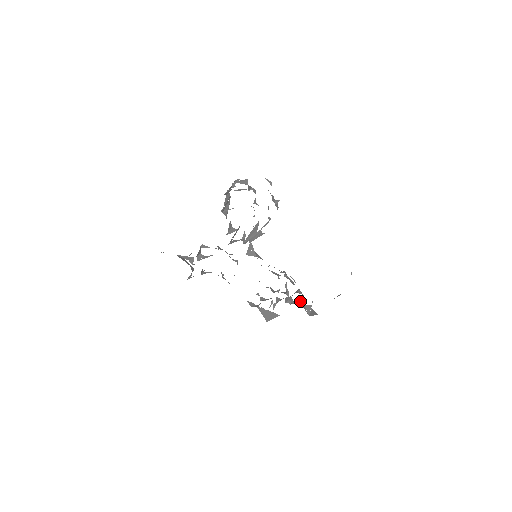
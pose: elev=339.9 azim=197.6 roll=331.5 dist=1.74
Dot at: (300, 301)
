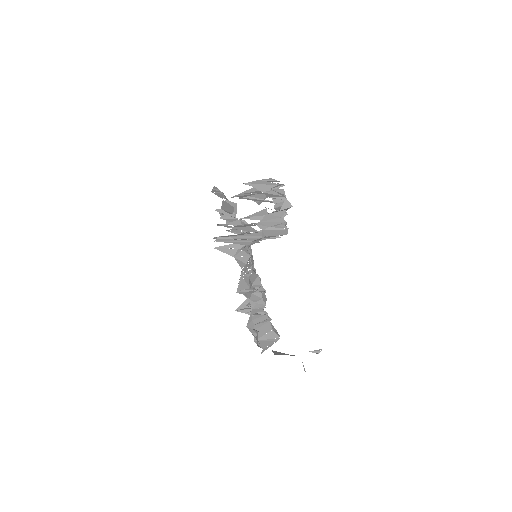
Dot at: (261, 324)
